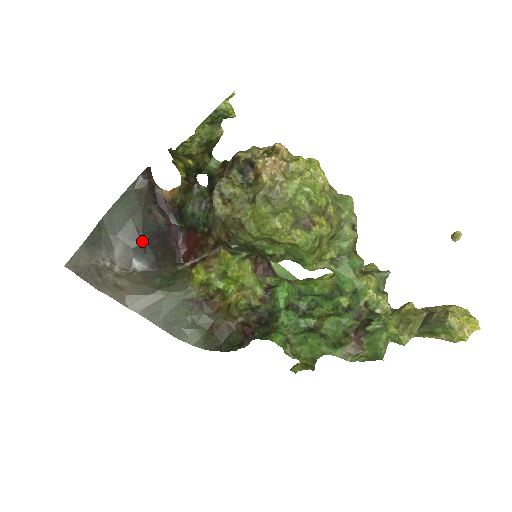
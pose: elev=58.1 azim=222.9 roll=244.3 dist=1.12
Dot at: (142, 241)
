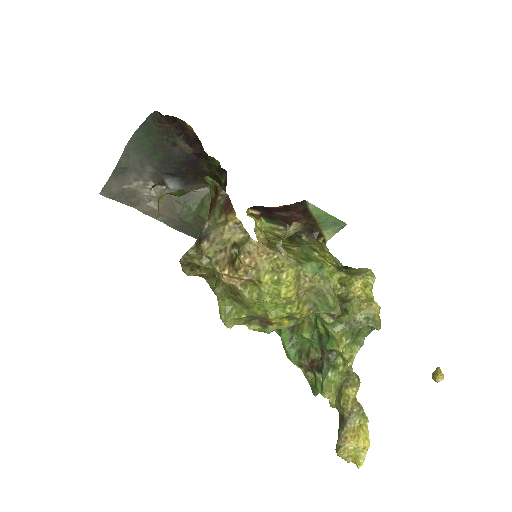
Dot at: (169, 170)
